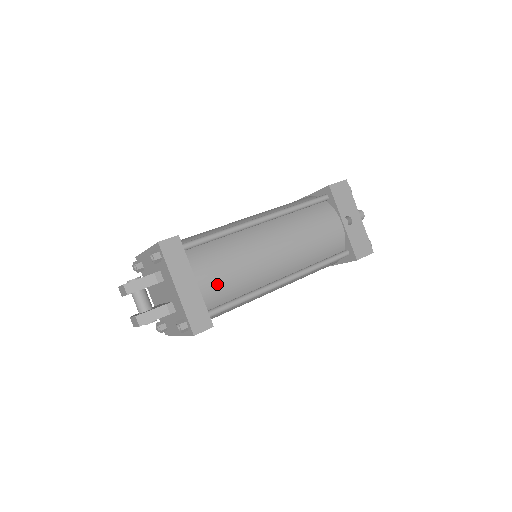
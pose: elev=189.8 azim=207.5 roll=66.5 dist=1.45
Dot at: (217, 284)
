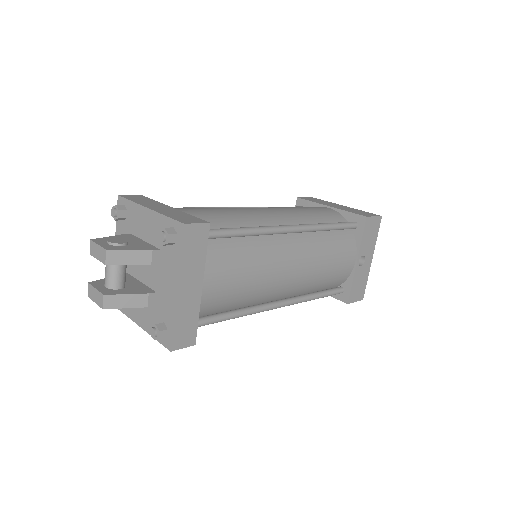
Dot at: (220, 294)
